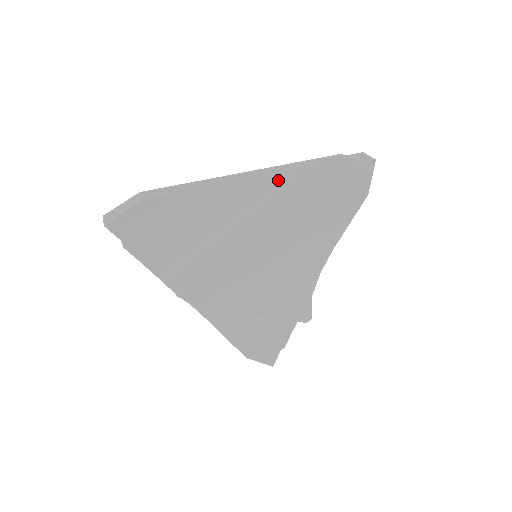
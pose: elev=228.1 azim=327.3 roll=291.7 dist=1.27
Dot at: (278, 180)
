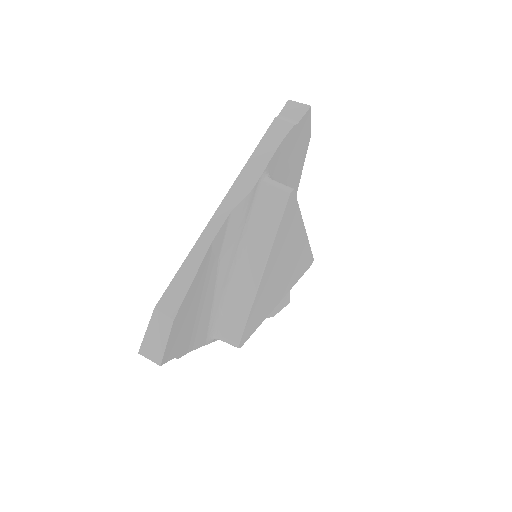
Dot at: (254, 194)
